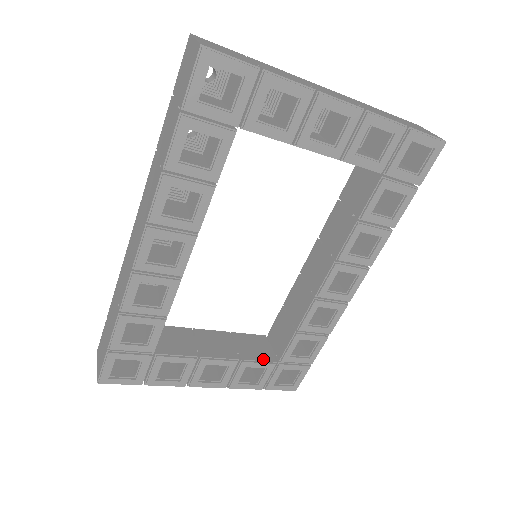
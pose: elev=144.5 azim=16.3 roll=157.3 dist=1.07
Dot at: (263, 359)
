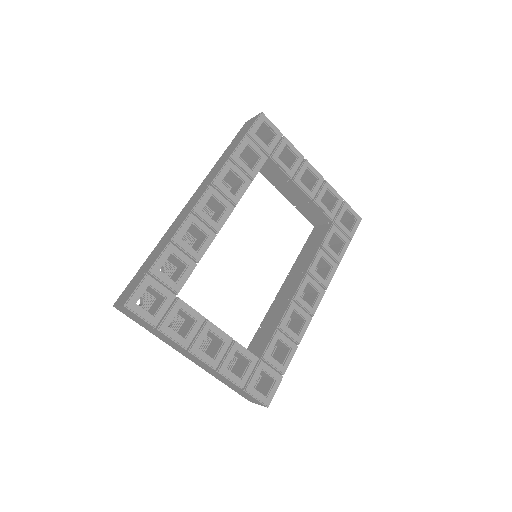
Dot at: (249, 351)
